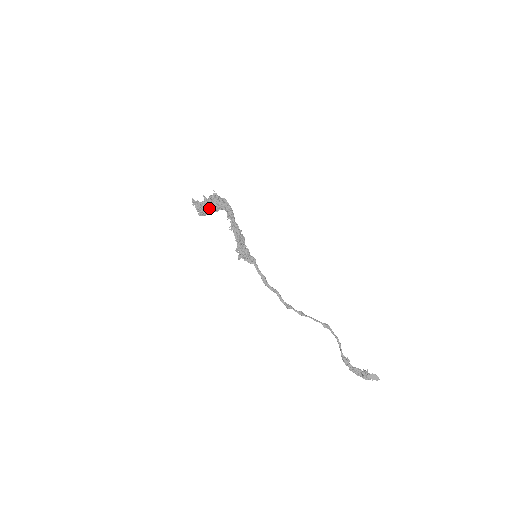
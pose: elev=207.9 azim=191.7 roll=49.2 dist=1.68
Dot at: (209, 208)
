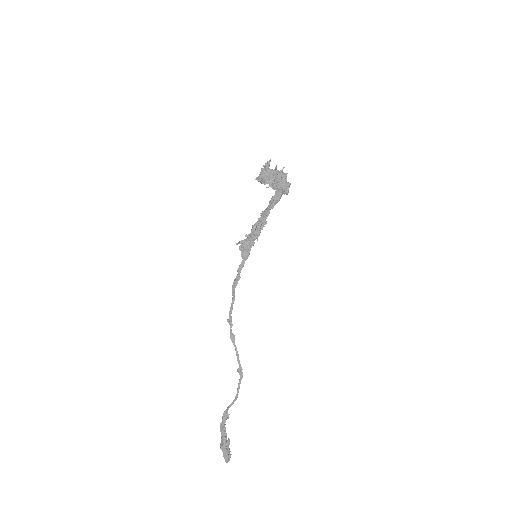
Dot at: (270, 180)
